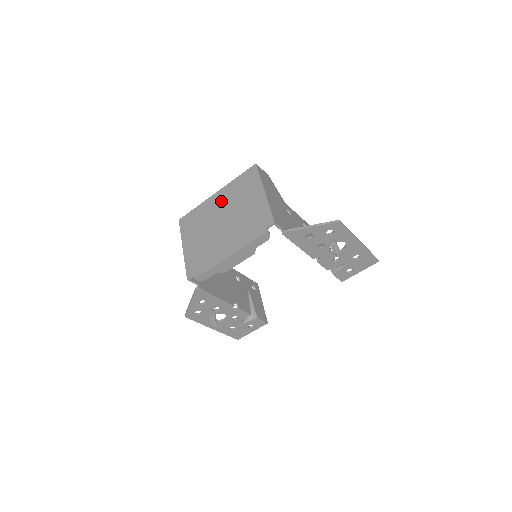
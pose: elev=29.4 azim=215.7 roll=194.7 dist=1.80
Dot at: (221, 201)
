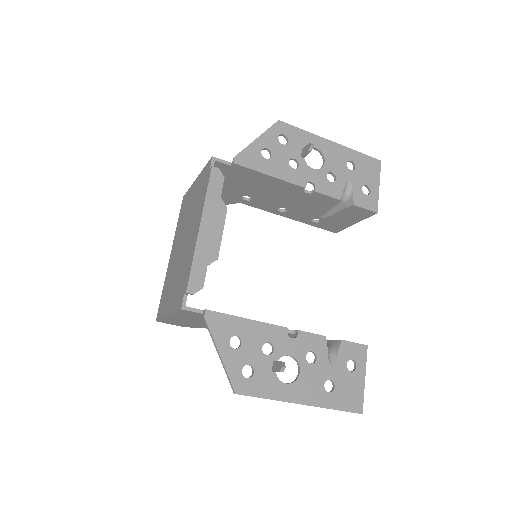
Dot at: (175, 246)
